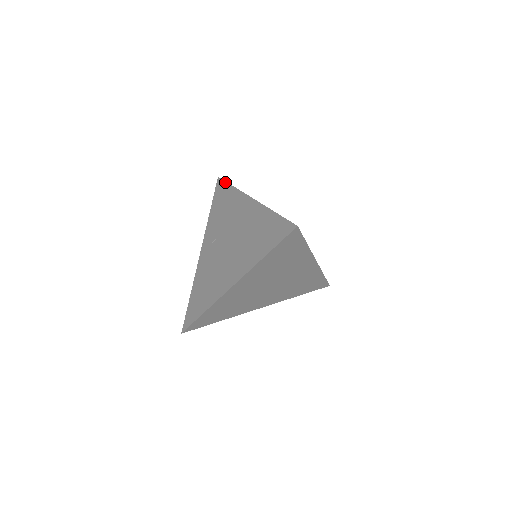
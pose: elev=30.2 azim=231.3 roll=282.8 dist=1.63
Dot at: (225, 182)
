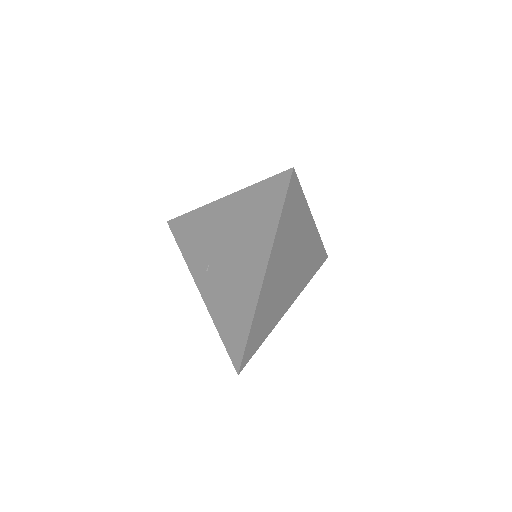
Dot at: (179, 217)
